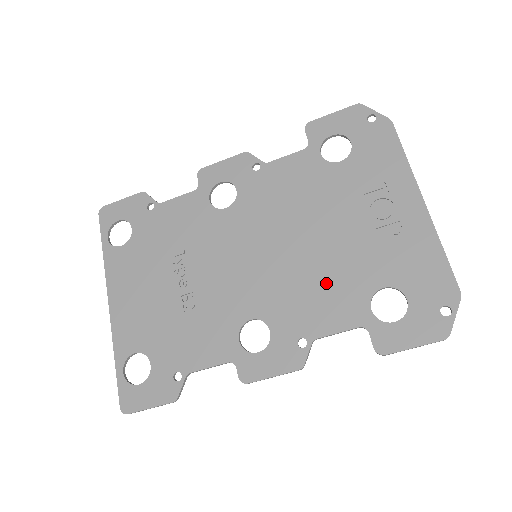
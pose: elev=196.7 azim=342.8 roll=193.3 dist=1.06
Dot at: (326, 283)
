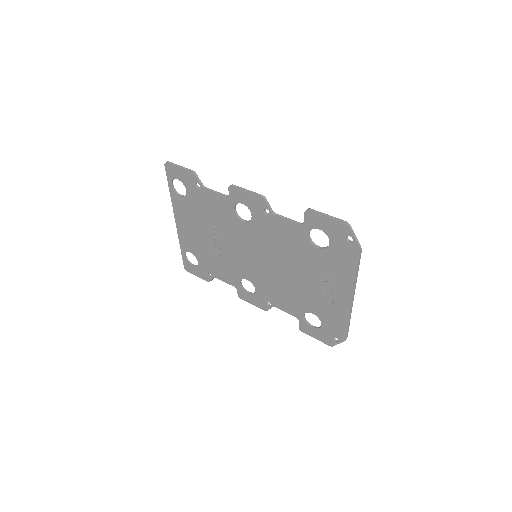
Dot at: (287, 293)
